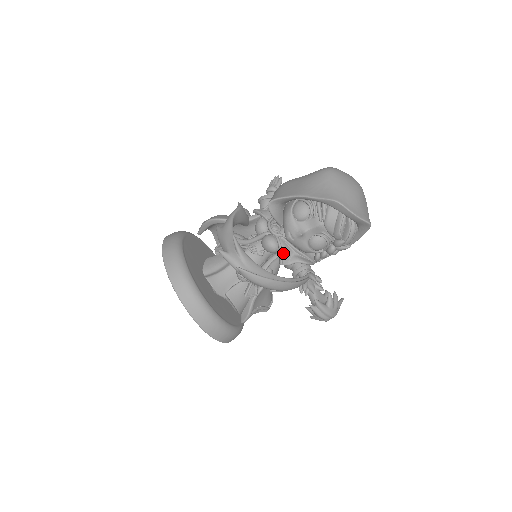
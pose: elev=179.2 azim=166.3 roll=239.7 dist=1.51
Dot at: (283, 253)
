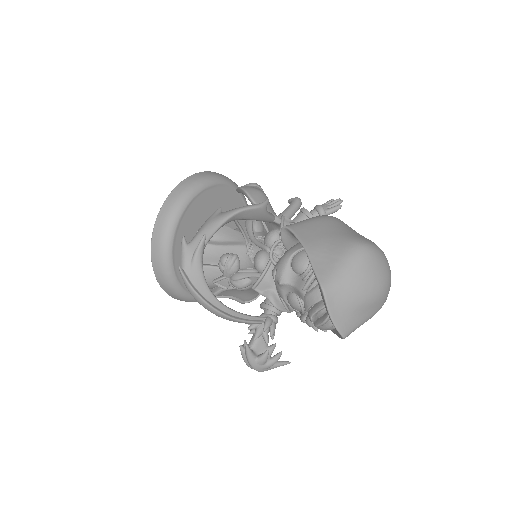
Dot at: (262, 280)
